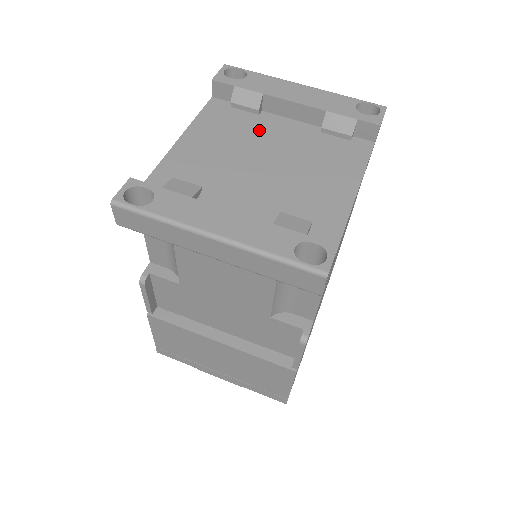
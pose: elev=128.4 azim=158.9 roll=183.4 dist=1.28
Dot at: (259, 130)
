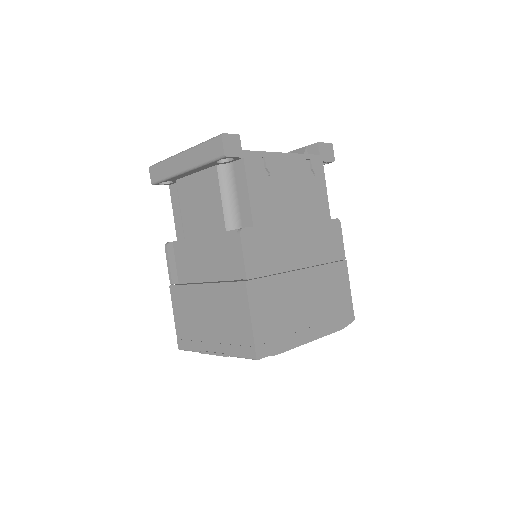
Dot at: occluded
